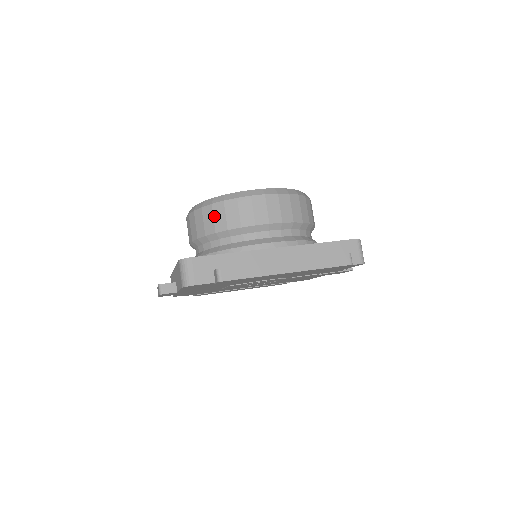
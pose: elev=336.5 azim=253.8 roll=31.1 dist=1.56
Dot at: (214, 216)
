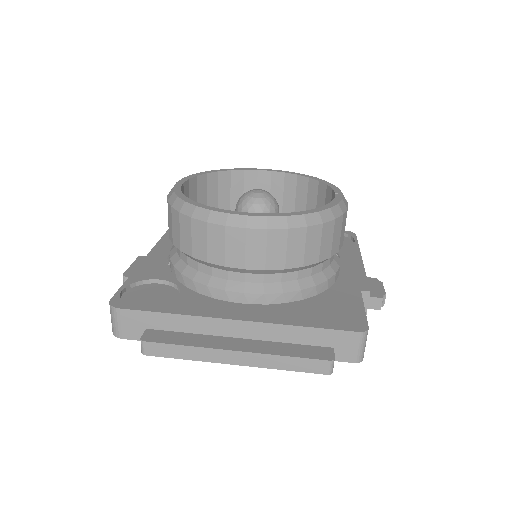
Dot at: (180, 230)
